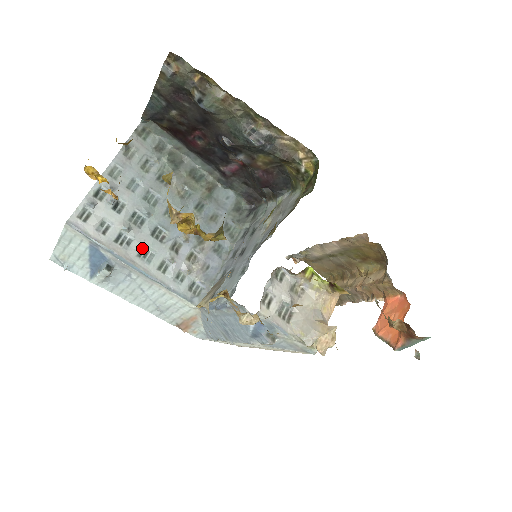
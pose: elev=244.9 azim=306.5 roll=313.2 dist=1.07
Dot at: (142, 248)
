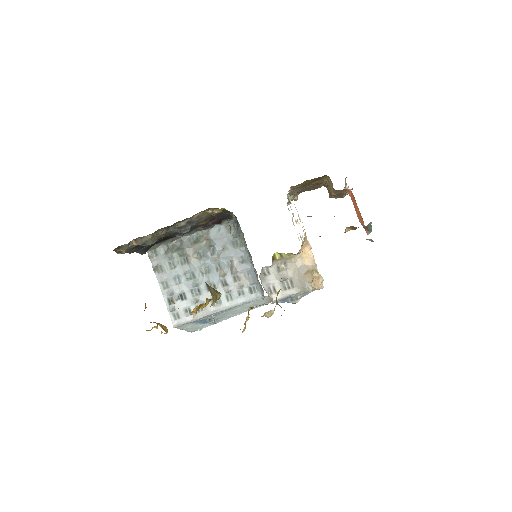
Dot at: (212, 301)
